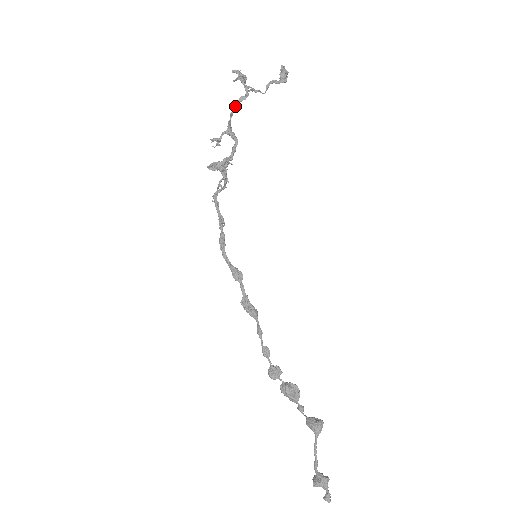
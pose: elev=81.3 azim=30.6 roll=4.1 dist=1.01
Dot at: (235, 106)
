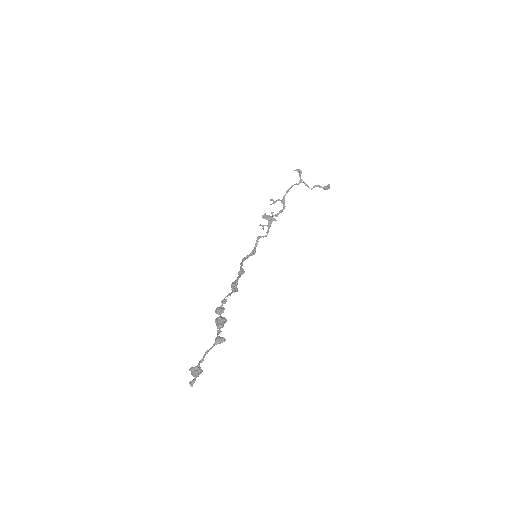
Dot at: (291, 187)
